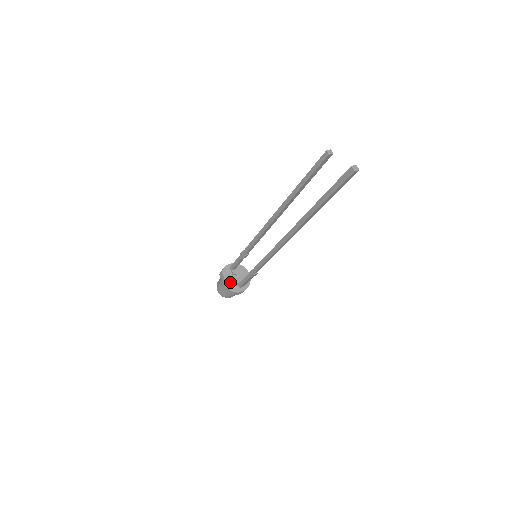
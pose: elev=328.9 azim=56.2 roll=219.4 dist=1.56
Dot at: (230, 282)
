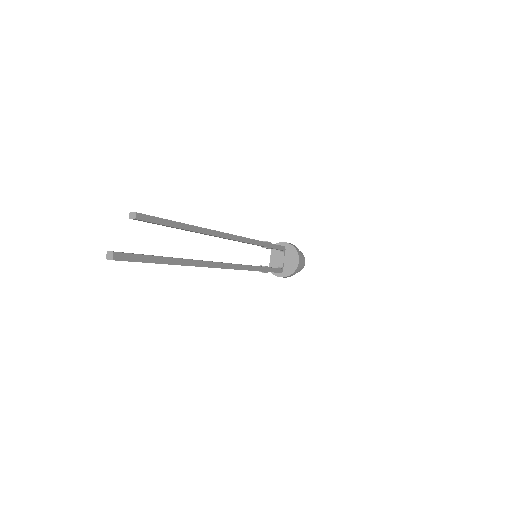
Dot at: (274, 261)
